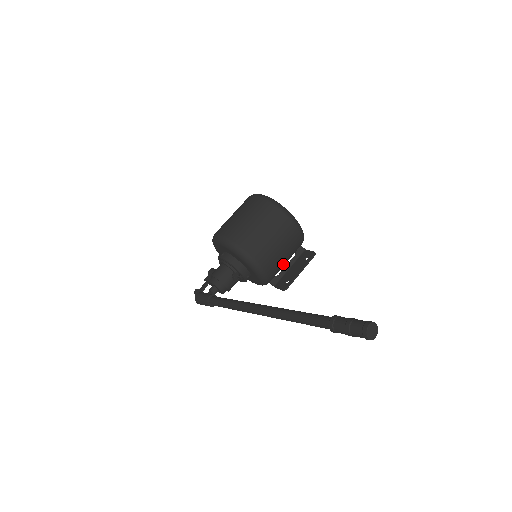
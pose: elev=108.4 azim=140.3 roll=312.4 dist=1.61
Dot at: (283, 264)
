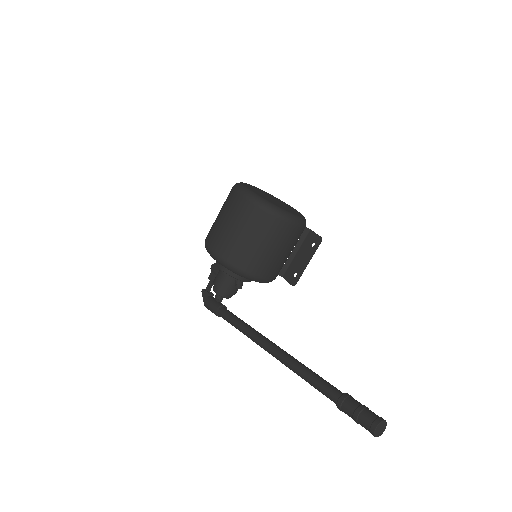
Dot at: (287, 257)
